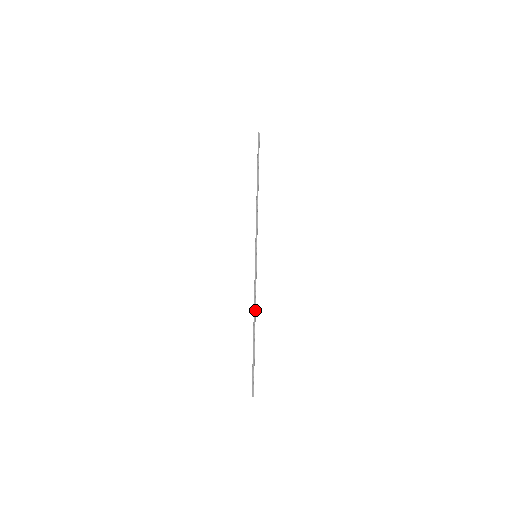
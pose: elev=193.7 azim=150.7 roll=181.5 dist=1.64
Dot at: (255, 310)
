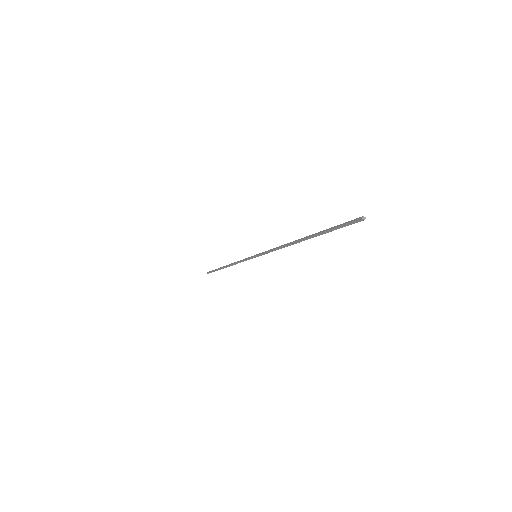
Dot at: (288, 245)
